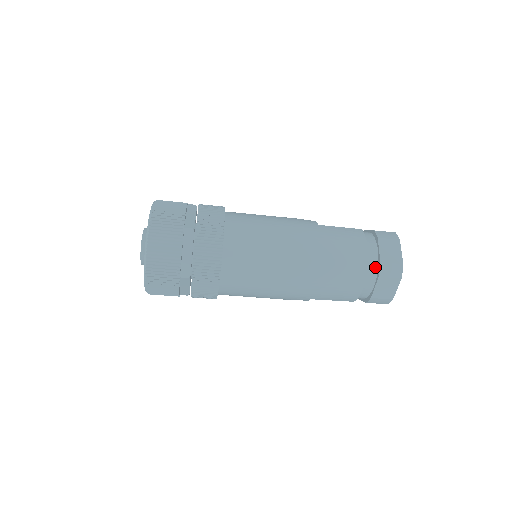
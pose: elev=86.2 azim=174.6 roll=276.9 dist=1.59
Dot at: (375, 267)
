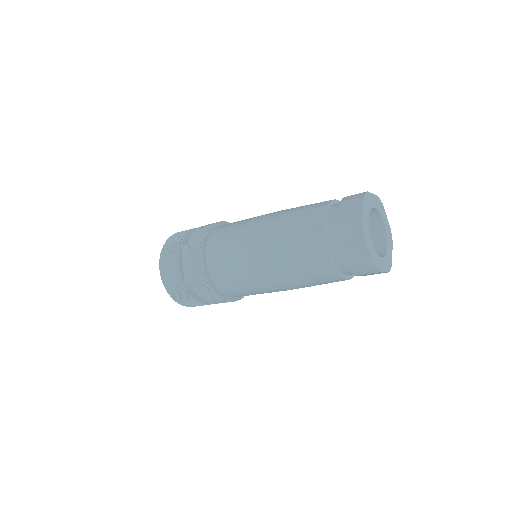
Dot at: (348, 268)
